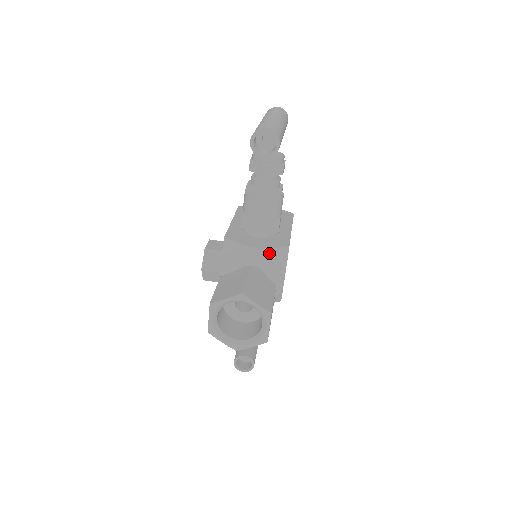
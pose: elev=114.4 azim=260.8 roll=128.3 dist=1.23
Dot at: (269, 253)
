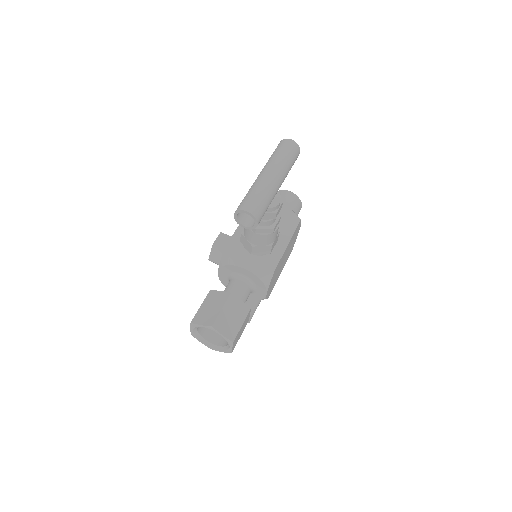
Dot at: (255, 275)
